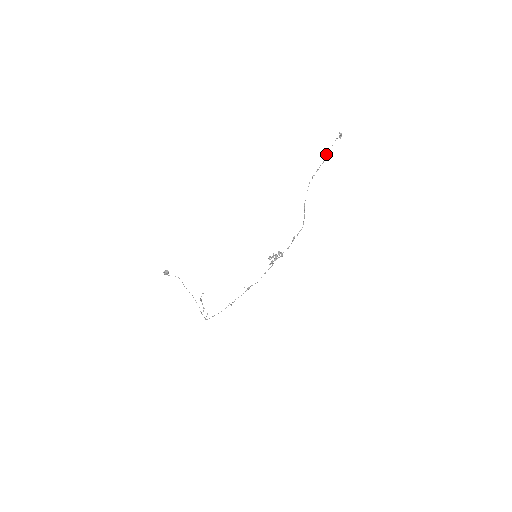
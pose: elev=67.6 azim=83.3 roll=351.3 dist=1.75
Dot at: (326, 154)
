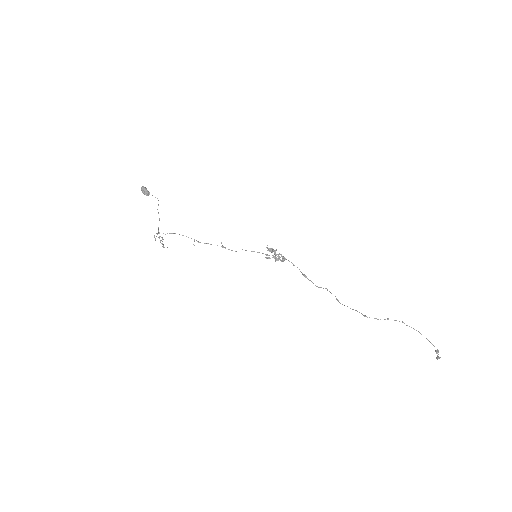
Dot at: (413, 328)
